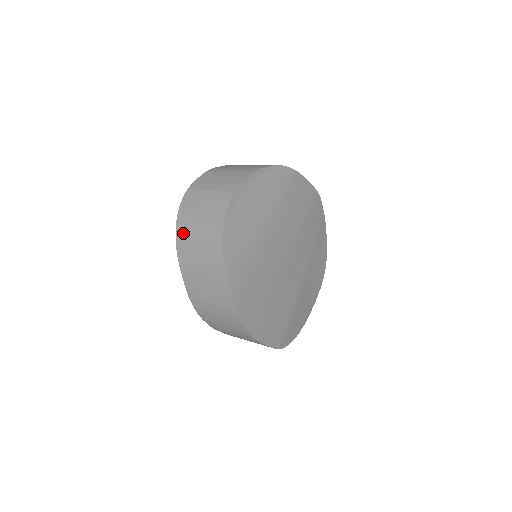
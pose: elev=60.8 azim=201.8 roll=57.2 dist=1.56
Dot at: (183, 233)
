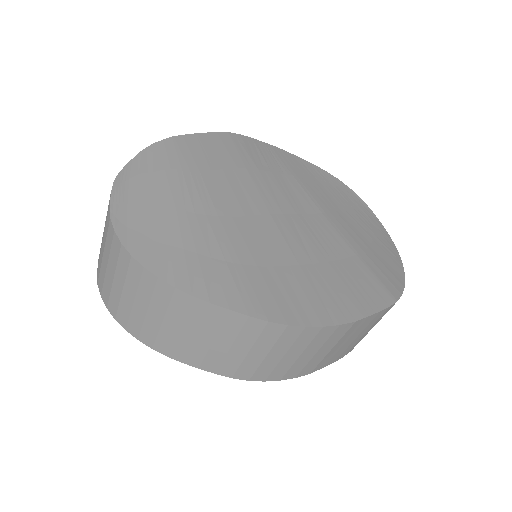
Dot at: (134, 325)
